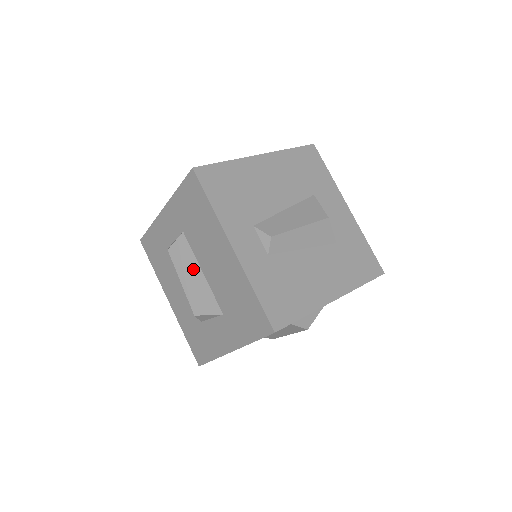
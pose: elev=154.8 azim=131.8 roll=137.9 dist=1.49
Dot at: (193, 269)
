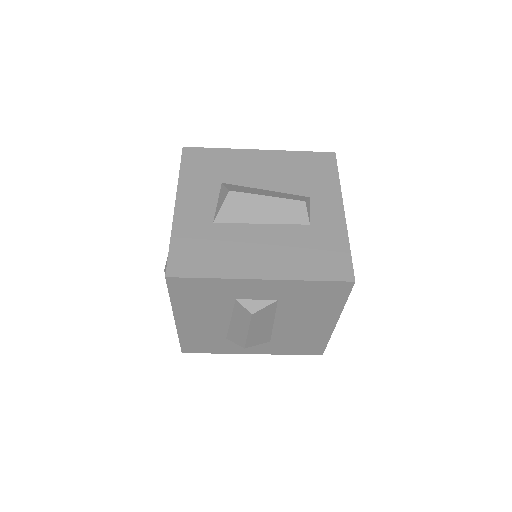
Dot at: (267, 322)
